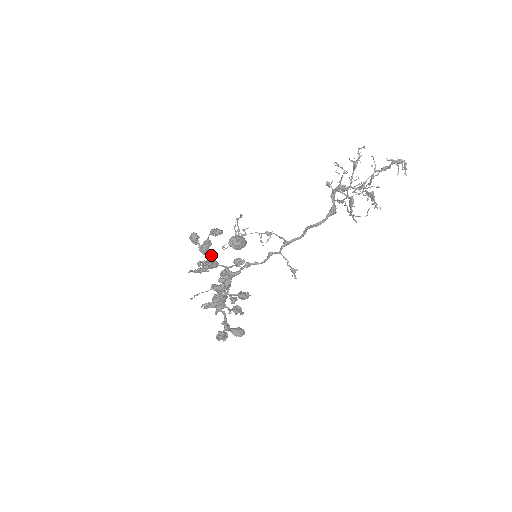
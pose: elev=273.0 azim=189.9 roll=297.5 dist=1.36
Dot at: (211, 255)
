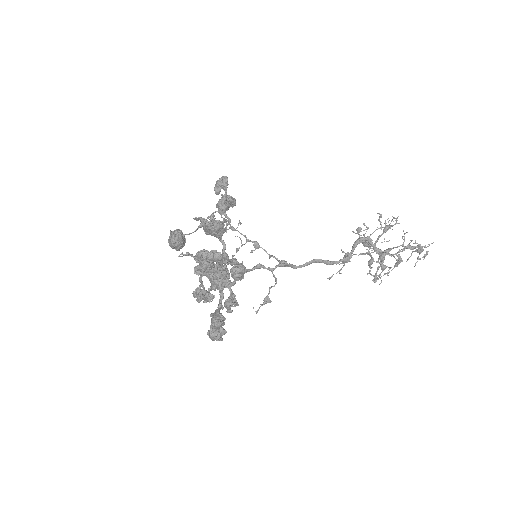
Dot at: (228, 218)
